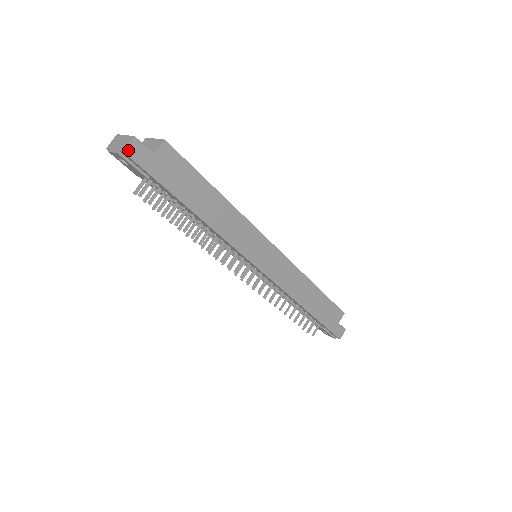
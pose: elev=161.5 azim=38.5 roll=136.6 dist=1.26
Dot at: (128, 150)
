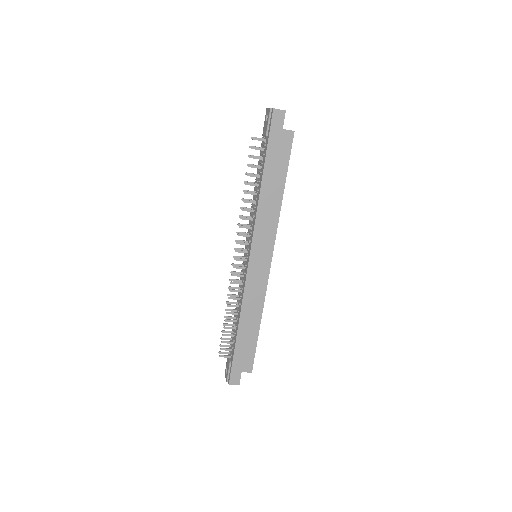
Dot at: (276, 111)
